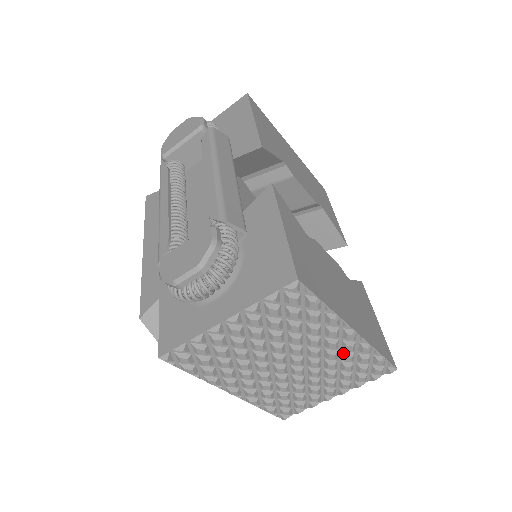
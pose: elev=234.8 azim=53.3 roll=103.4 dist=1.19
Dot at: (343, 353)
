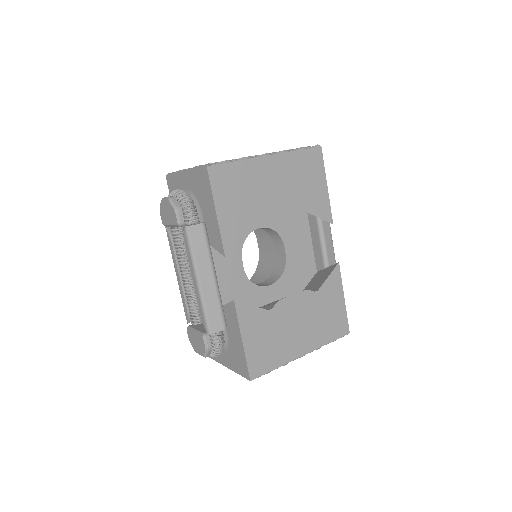
Dot at: occluded
